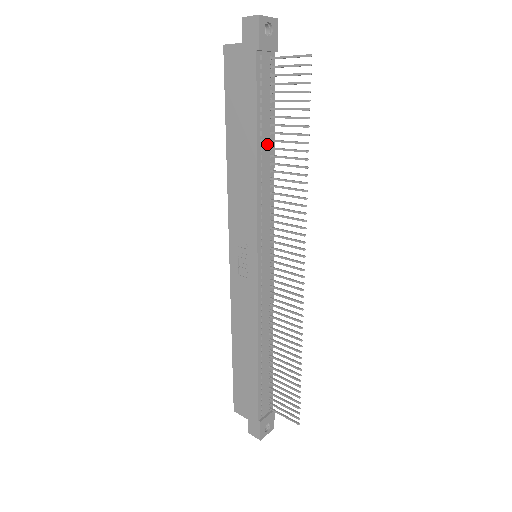
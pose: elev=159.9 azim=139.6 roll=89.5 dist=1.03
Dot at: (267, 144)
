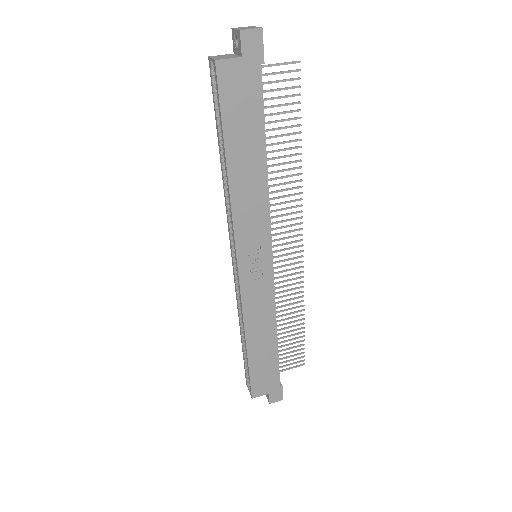
Dot at: occluded
